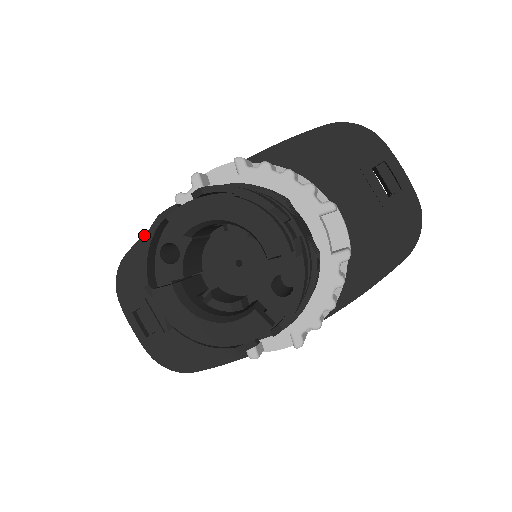
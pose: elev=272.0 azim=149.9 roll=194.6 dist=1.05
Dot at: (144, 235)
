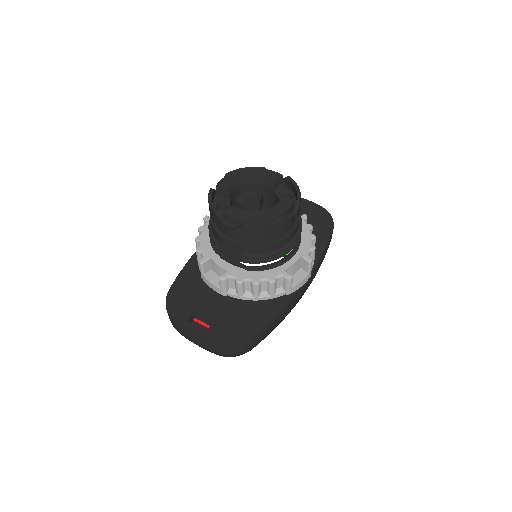
Dot at: (178, 276)
